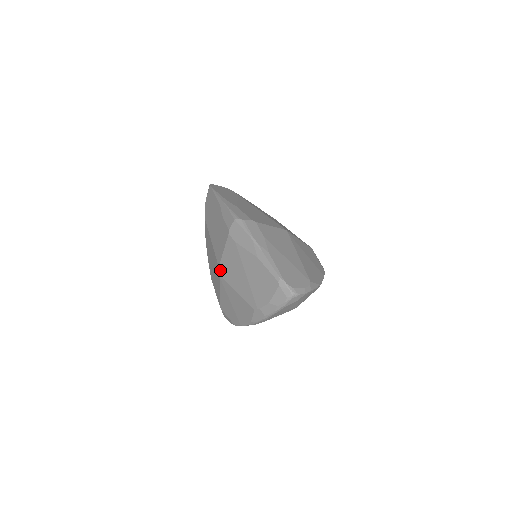
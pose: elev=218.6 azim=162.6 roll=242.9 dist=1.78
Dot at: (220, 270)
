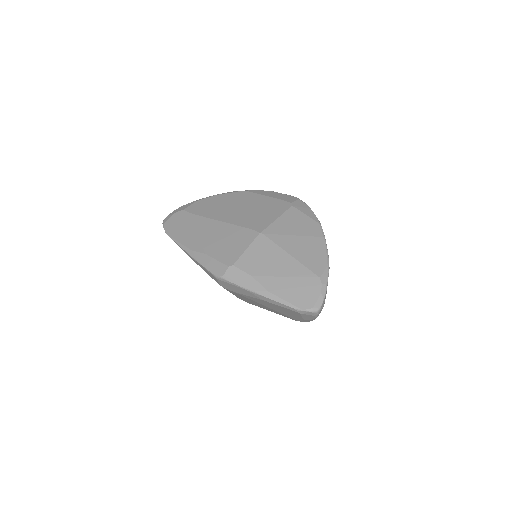
Dot at: occluded
